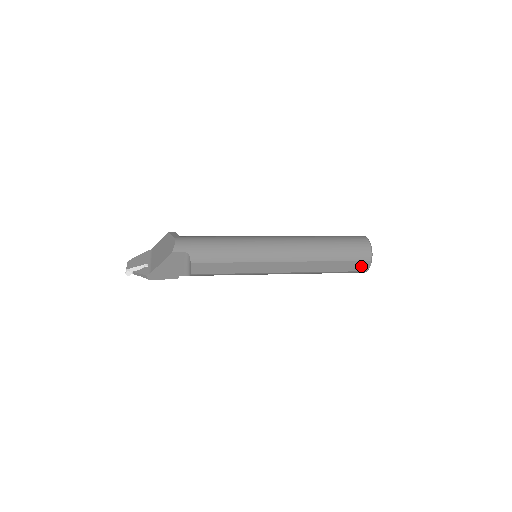
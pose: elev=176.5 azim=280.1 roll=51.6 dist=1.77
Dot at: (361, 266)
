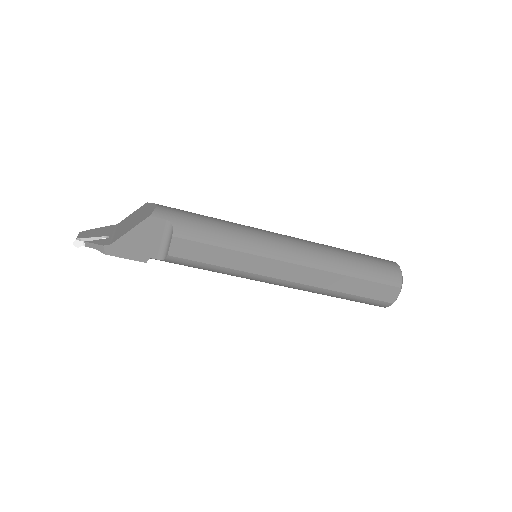
Dot at: (387, 294)
